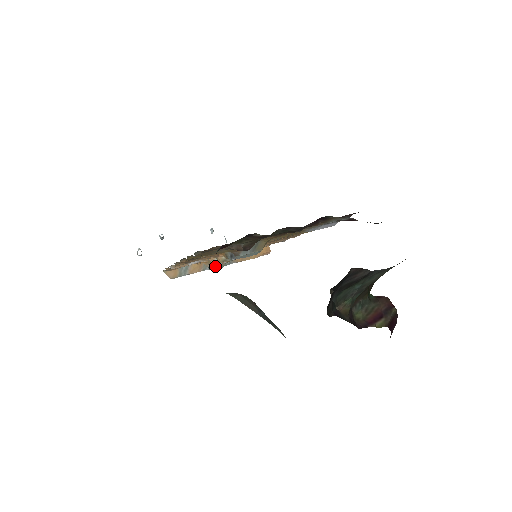
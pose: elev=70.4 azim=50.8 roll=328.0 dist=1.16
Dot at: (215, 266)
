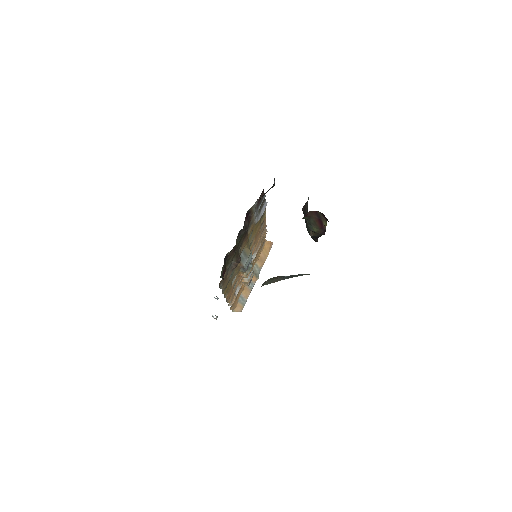
Dot at: (254, 281)
